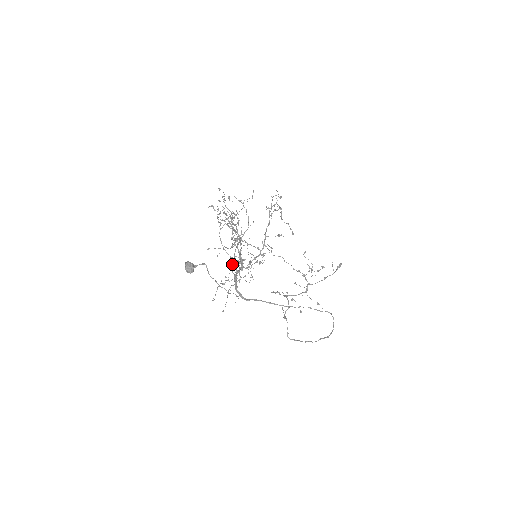
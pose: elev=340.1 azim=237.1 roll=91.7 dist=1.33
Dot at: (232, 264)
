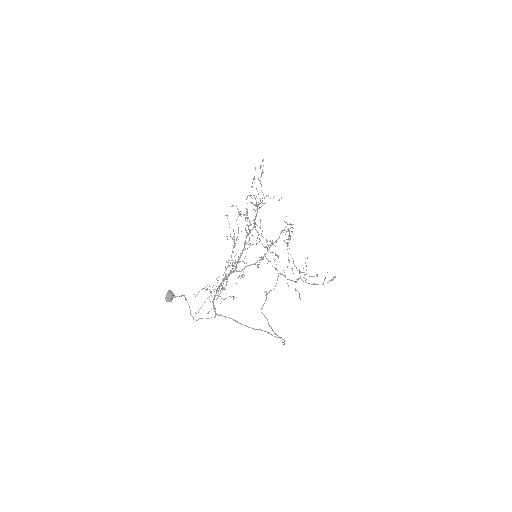
Dot at: occluded
